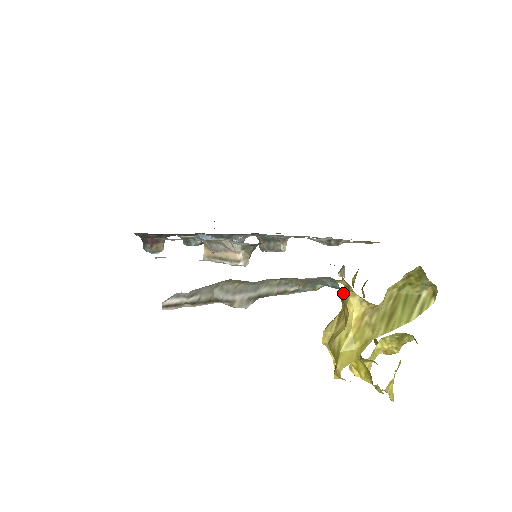
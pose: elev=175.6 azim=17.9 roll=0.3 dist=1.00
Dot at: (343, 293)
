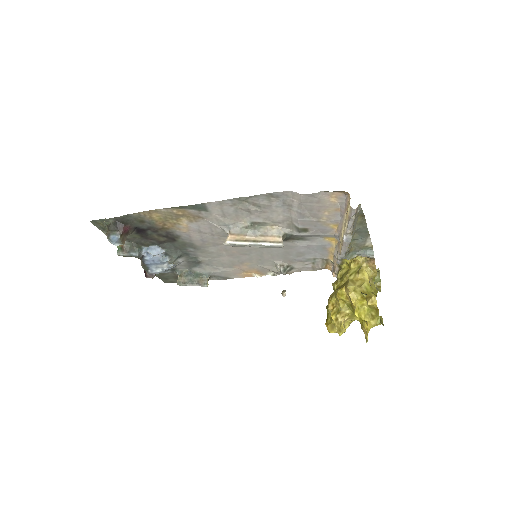
Dot at: (350, 271)
